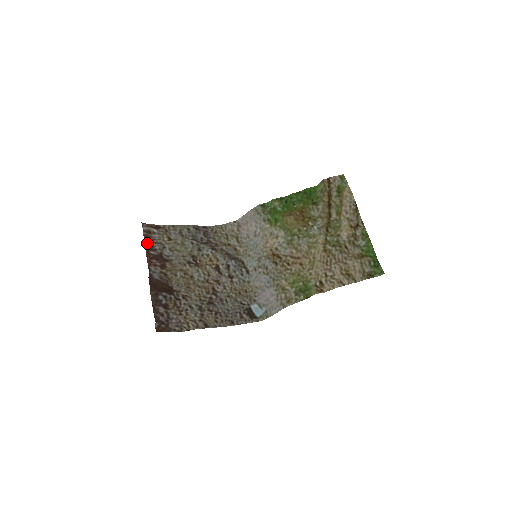
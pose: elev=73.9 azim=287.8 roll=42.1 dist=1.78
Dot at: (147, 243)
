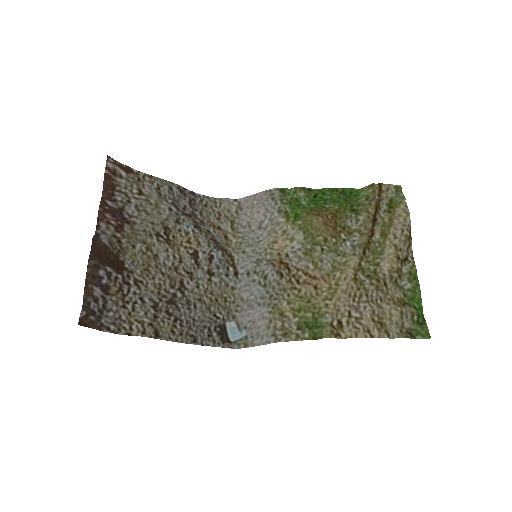
Dot at: (106, 187)
